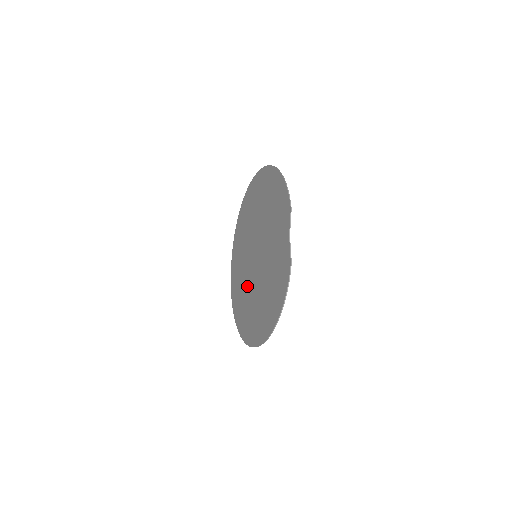
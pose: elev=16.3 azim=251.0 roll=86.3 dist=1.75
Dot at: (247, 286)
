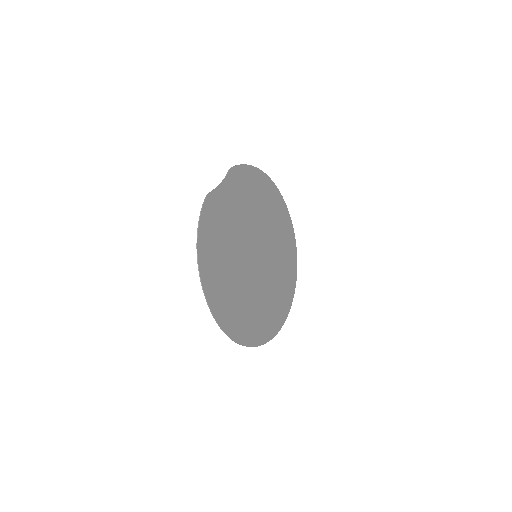
Dot at: (254, 292)
